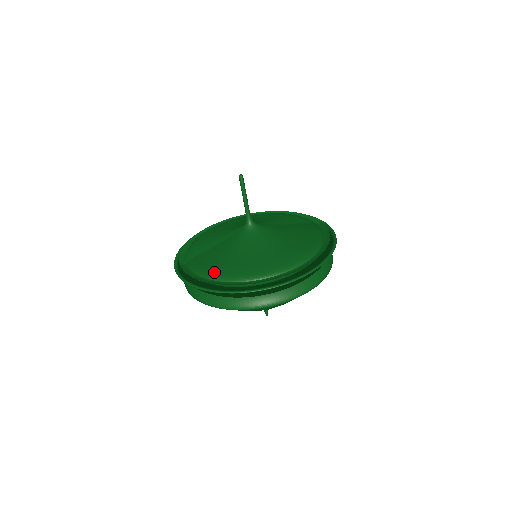
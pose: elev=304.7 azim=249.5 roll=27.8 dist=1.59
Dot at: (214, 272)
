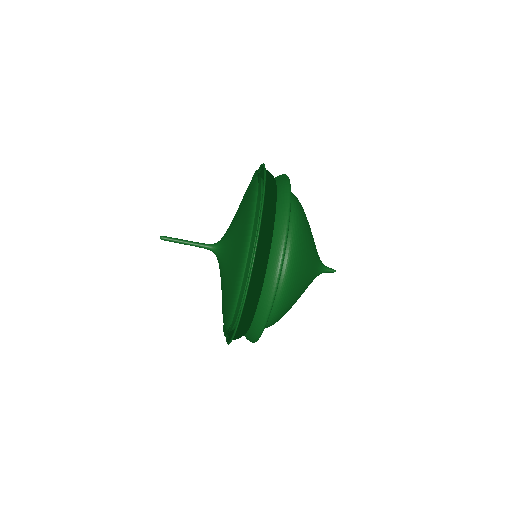
Dot at: (224, 321)
